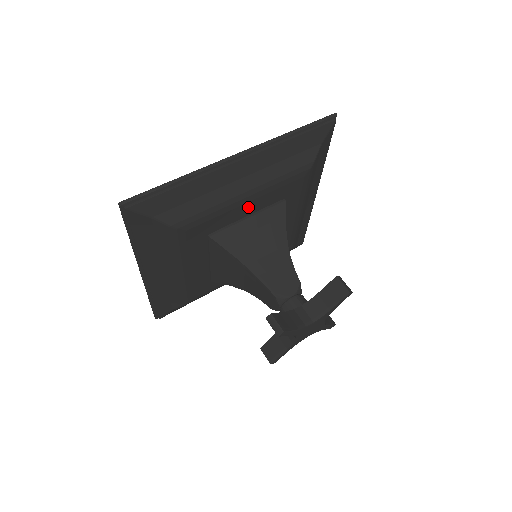
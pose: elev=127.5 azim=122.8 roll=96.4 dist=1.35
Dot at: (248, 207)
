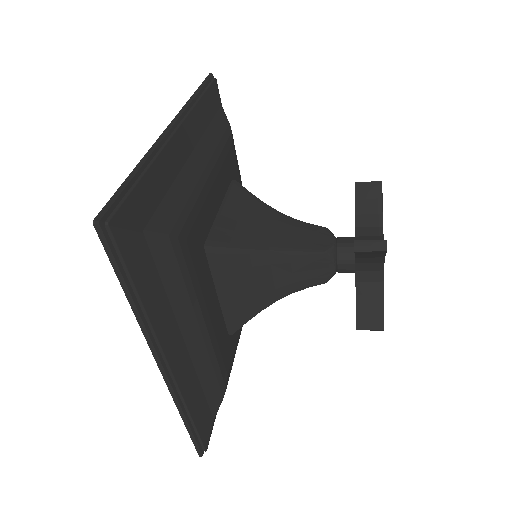
Dot at: (215, 193)
